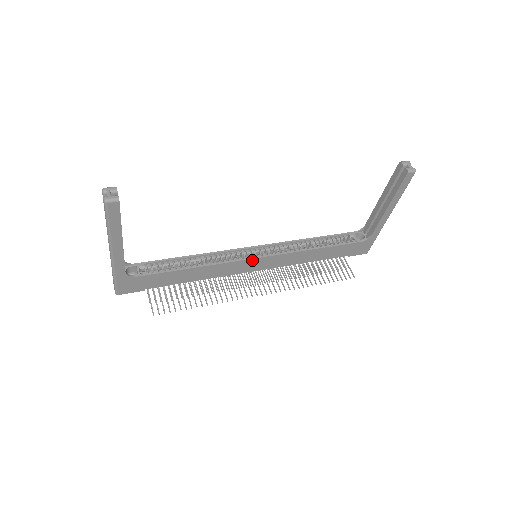
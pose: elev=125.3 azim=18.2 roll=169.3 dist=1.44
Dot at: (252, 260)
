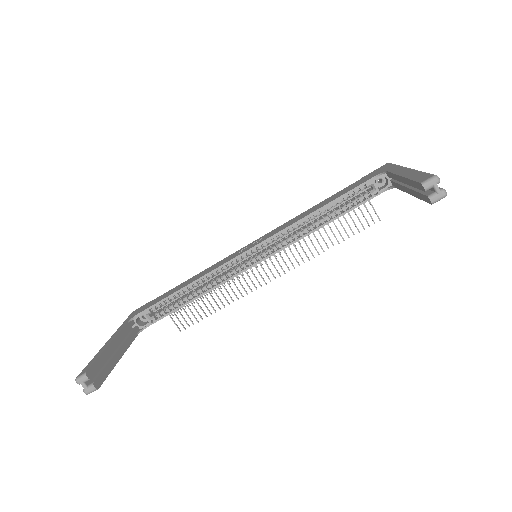
Dot at: (253, 266)
